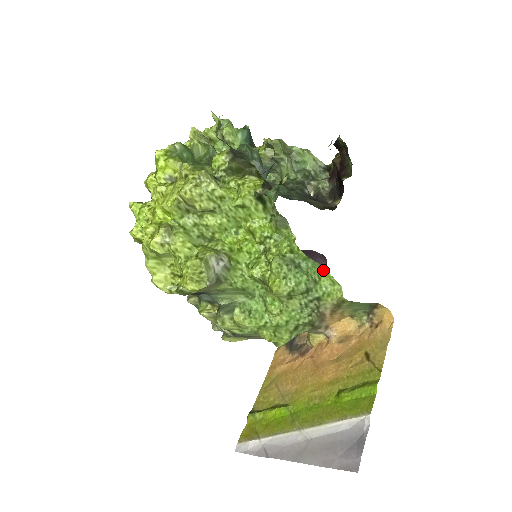
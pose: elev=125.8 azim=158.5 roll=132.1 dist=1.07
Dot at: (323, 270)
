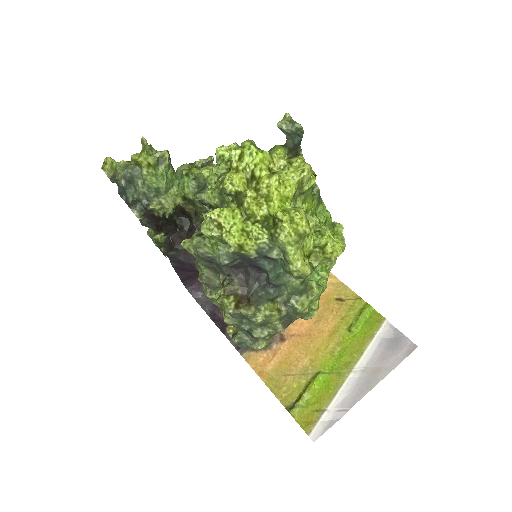
Dot at: occluded
